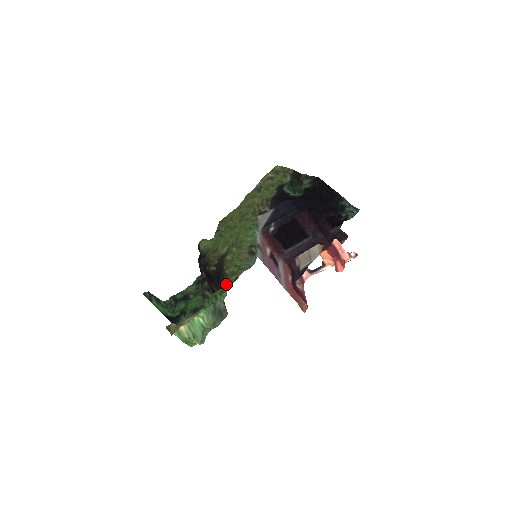
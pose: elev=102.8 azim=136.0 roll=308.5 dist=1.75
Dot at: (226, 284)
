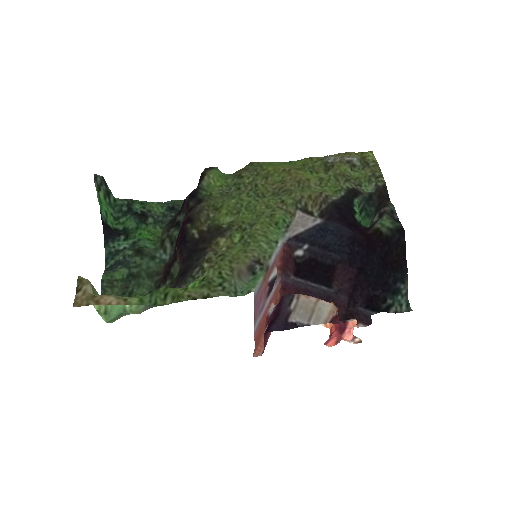
Dot at: (190, 291)
